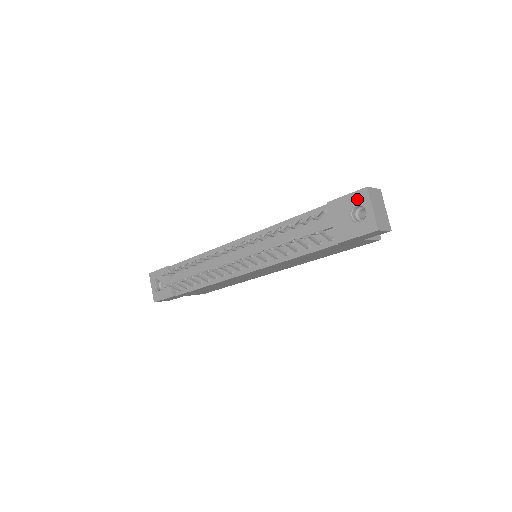
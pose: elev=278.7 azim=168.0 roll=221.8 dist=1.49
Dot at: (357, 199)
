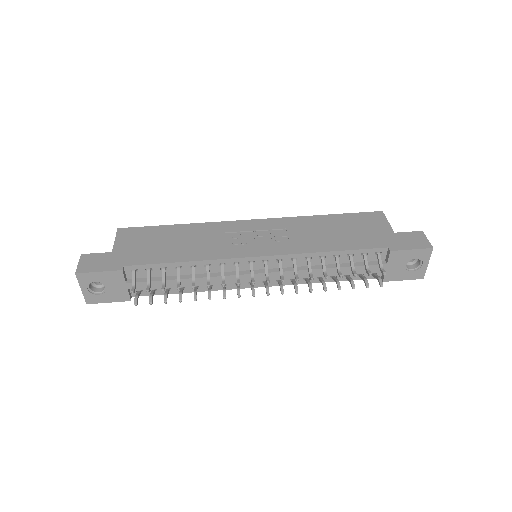
Dot at: (420, 255)
